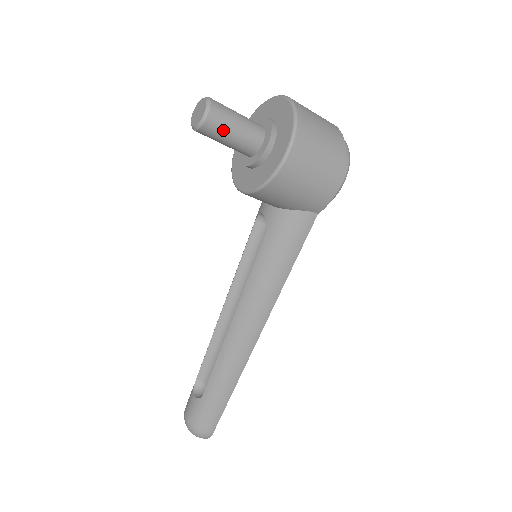
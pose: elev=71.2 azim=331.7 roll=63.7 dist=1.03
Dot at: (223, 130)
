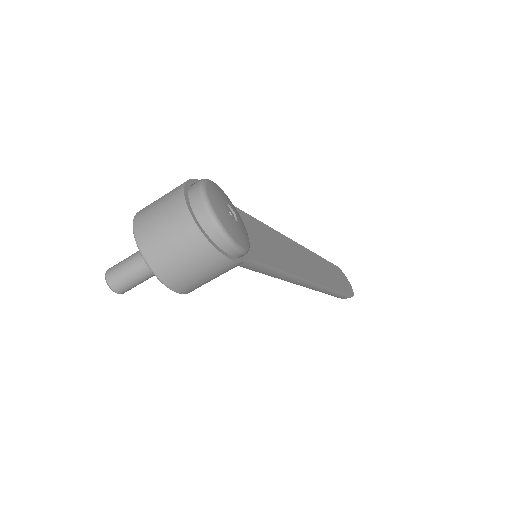
Dot at: (134, 286)
